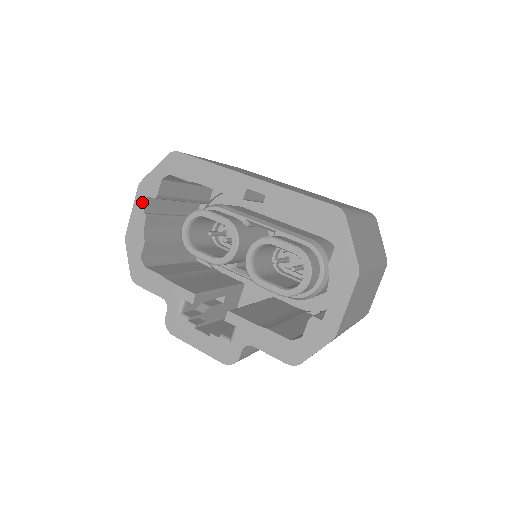
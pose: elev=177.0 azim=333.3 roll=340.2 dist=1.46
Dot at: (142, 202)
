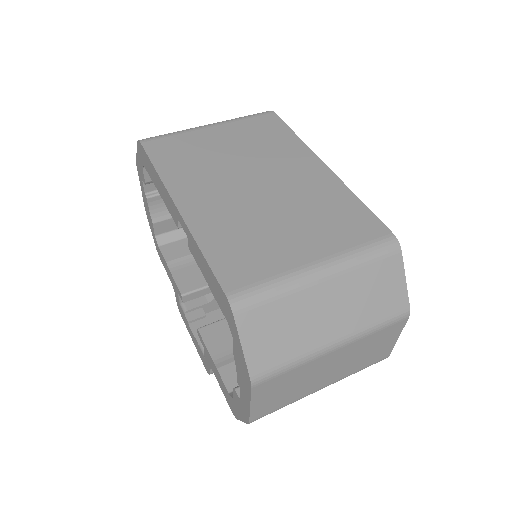
Dot at: (142, 183)
